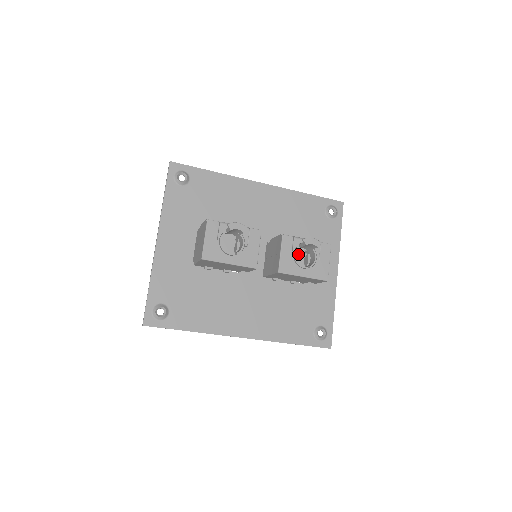
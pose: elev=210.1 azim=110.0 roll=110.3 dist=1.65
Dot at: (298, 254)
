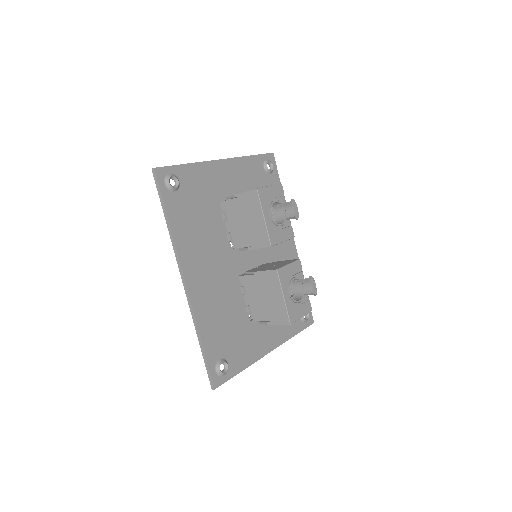
Dot at: occluded
